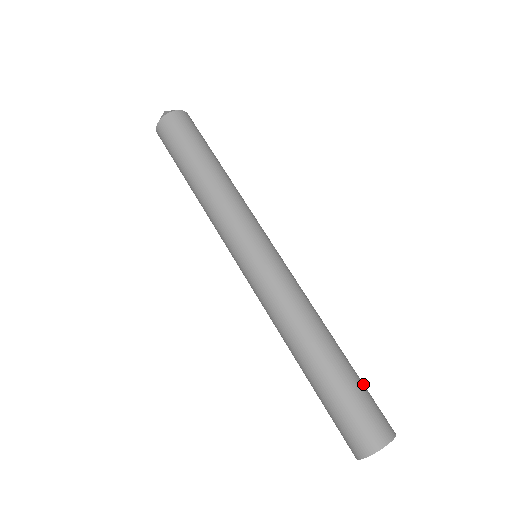
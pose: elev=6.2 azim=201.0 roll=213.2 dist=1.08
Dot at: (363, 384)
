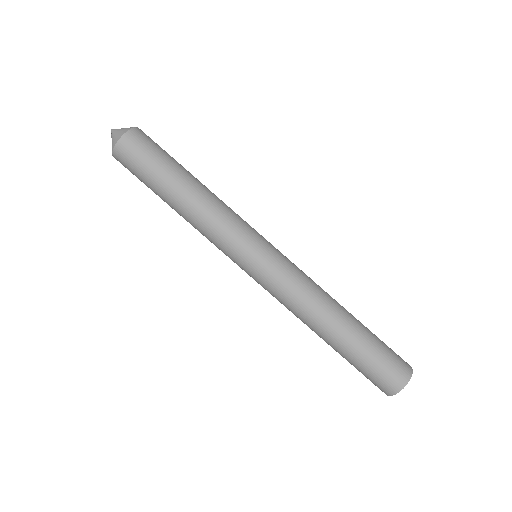
Dot at: occluded
